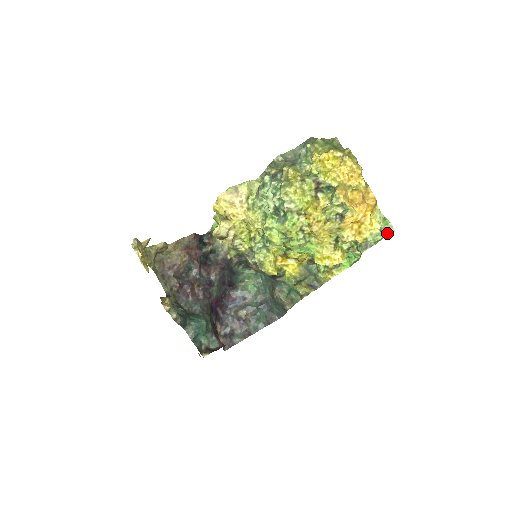
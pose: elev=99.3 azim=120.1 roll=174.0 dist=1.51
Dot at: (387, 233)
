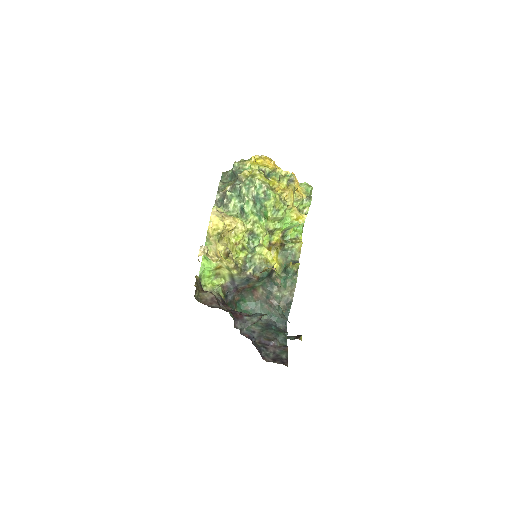
Dot at: (310, 187)
